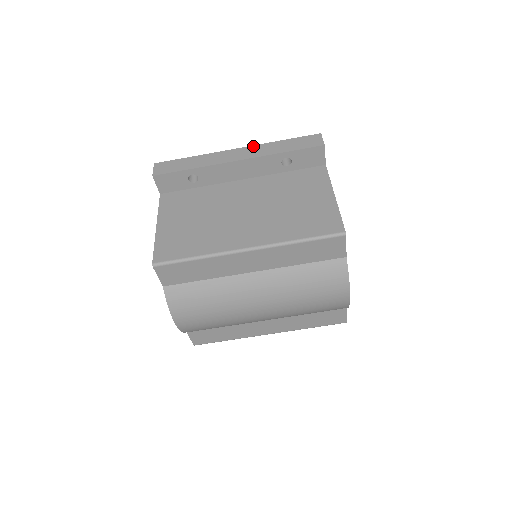
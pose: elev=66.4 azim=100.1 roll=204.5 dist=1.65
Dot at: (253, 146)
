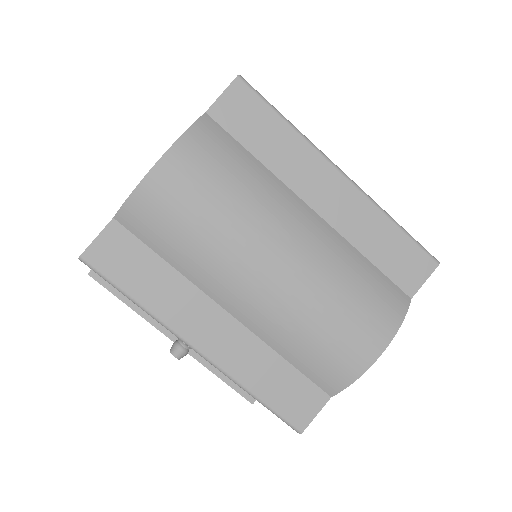
Dot at: occluded
